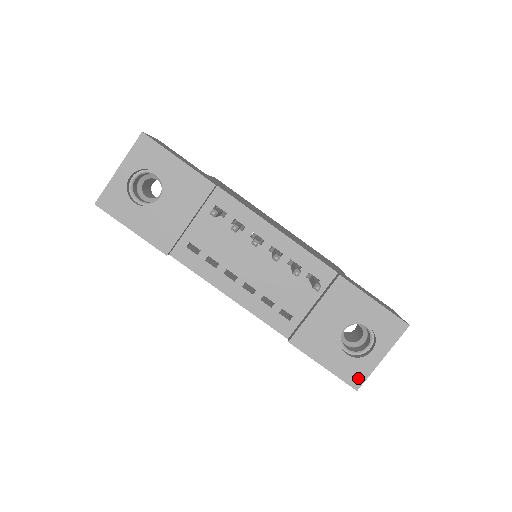
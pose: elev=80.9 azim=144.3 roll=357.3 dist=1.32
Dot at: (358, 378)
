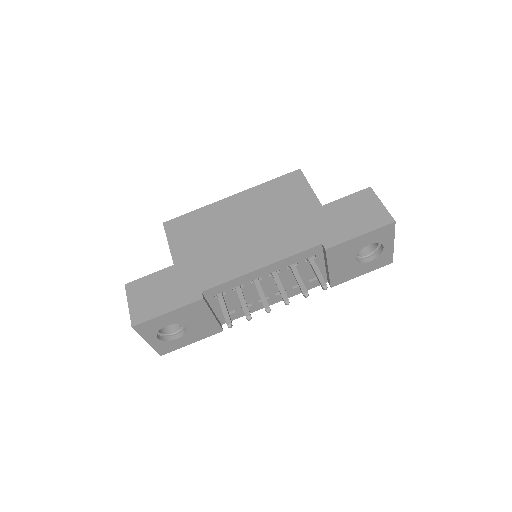
Dot at: (388, 260)
